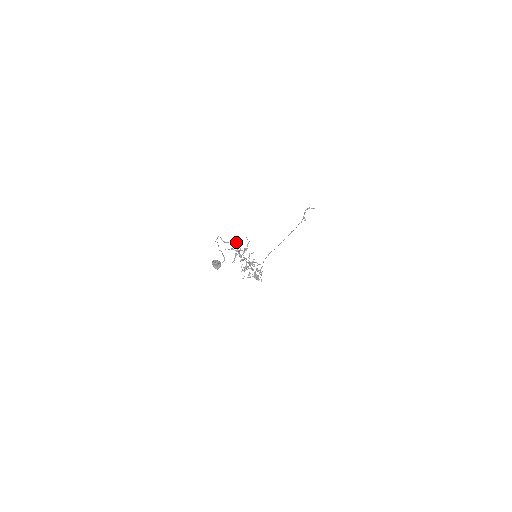
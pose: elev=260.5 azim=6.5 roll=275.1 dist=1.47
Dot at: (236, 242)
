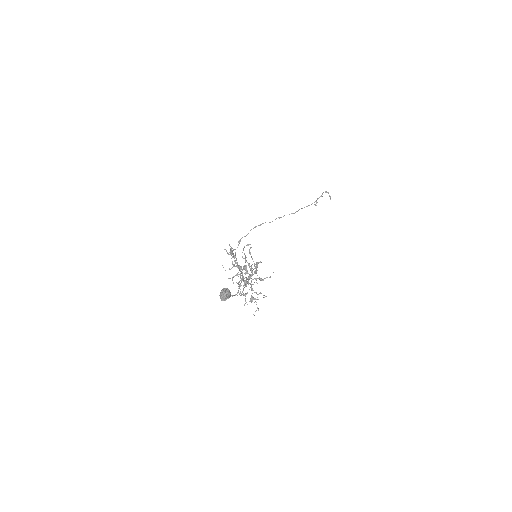
Dot at: (259, 262)
